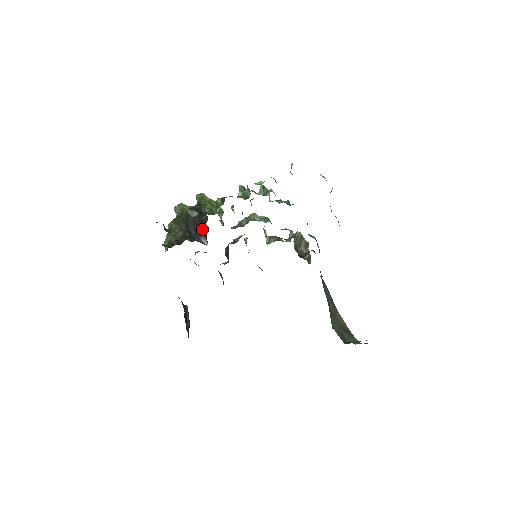
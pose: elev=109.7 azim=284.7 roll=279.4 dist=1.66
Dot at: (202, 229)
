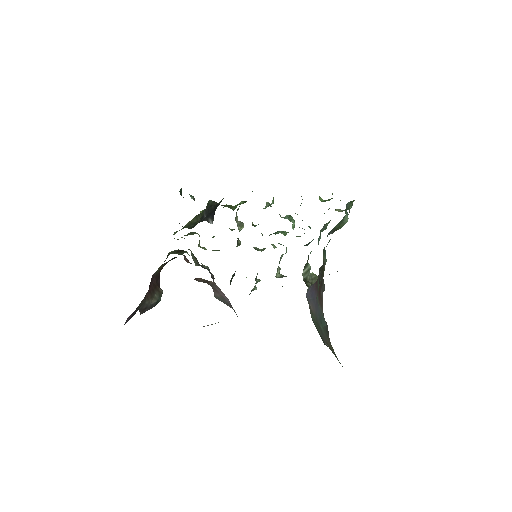
Dot at: (214, 211)
